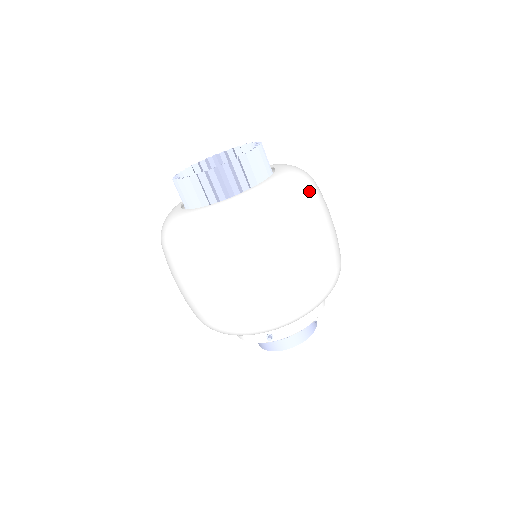
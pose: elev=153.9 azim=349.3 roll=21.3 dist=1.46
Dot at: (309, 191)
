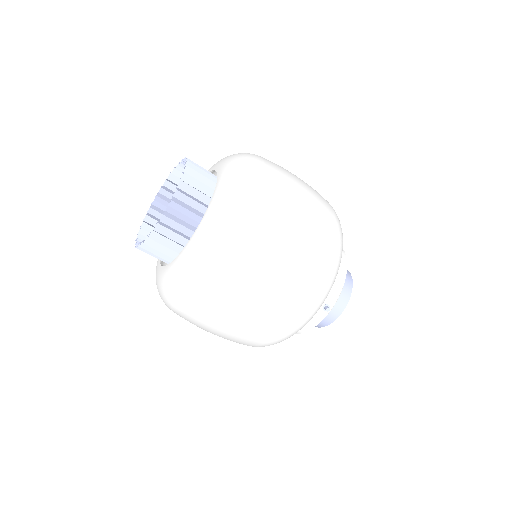
Dot at: (259, 161)
